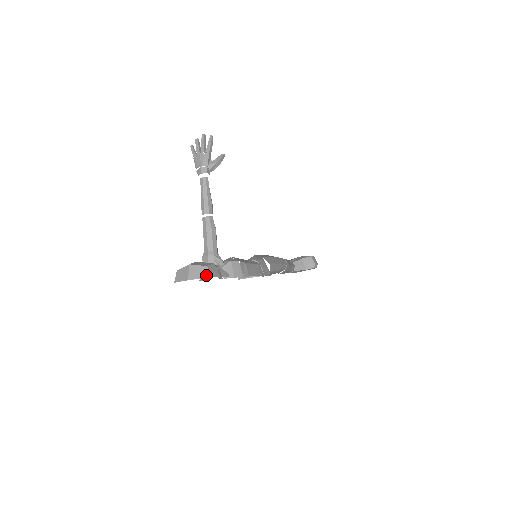
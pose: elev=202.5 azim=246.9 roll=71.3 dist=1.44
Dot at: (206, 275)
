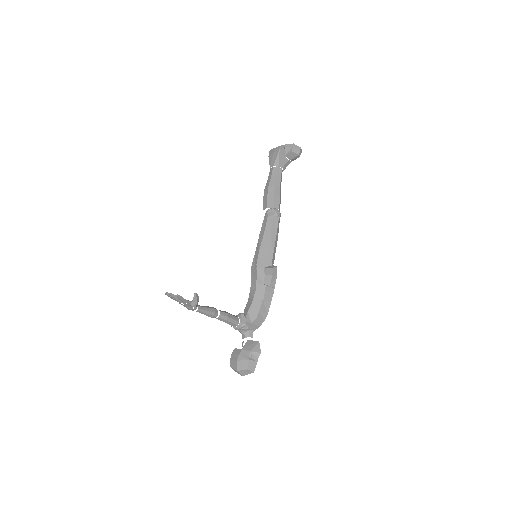
Dot at: (251, 372)
